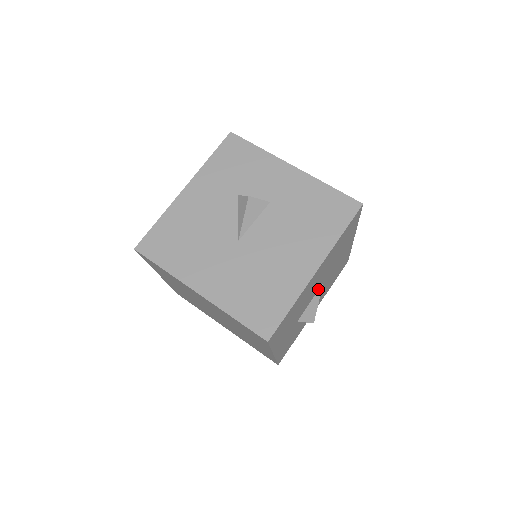
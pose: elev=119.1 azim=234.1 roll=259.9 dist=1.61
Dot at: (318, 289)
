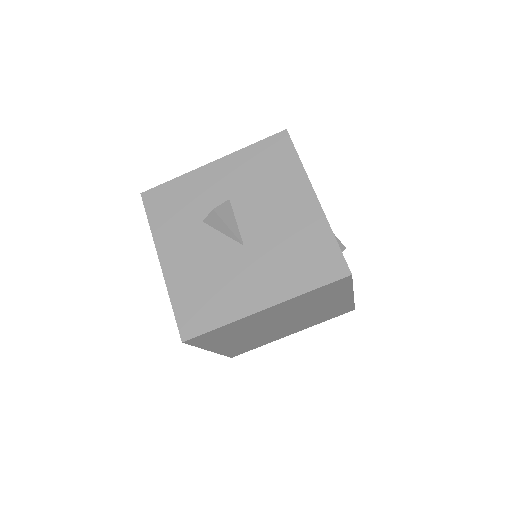
Dot at: occluded
